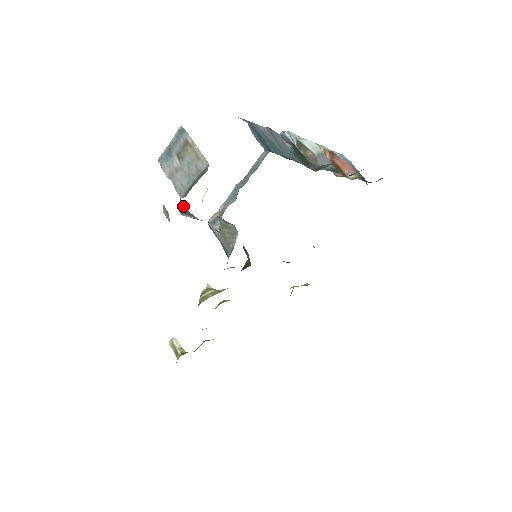
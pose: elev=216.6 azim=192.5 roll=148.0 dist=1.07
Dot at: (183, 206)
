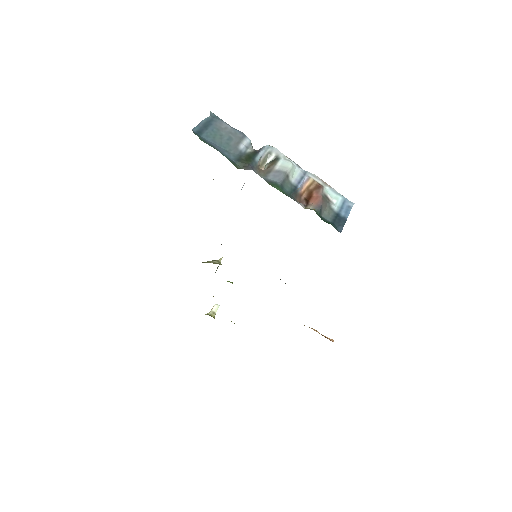
Dot at: occluded
